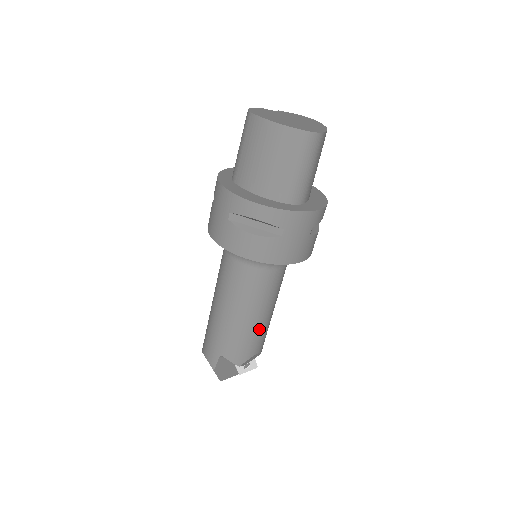
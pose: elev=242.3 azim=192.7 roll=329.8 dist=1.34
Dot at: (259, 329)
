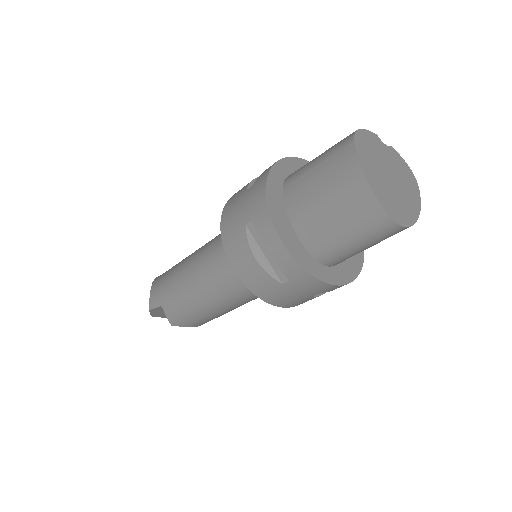
Dot at: (210, 315)
